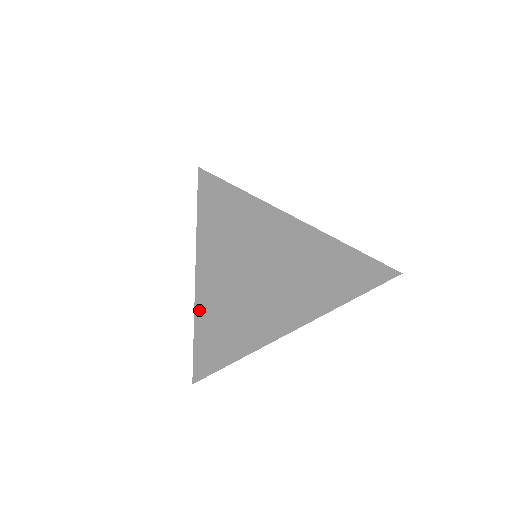
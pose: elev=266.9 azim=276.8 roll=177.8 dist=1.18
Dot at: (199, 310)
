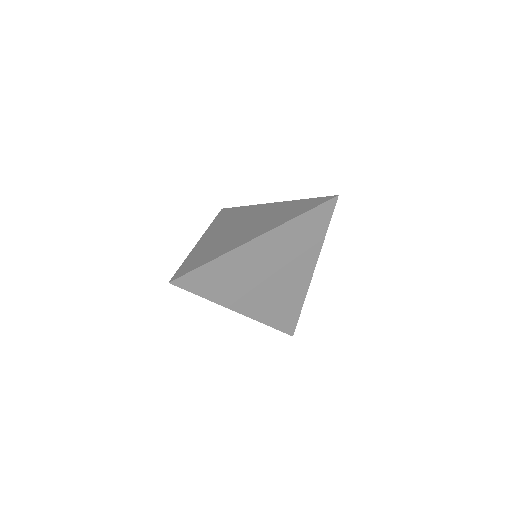
Dot at: (249, 315)
